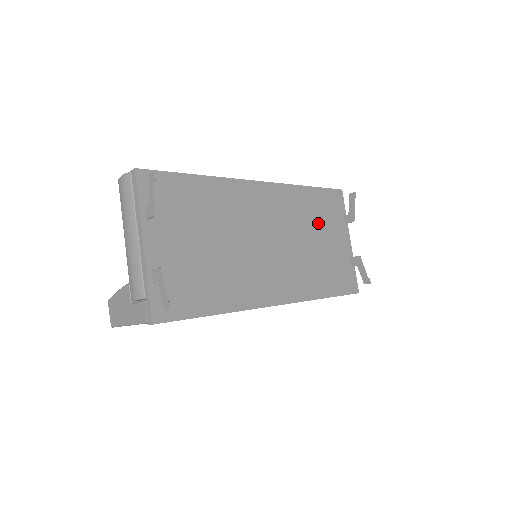
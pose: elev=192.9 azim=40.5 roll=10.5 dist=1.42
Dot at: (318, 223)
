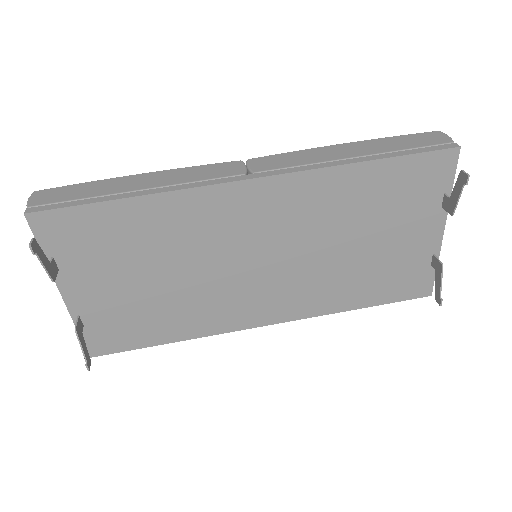
Dot at: (374, 217)
